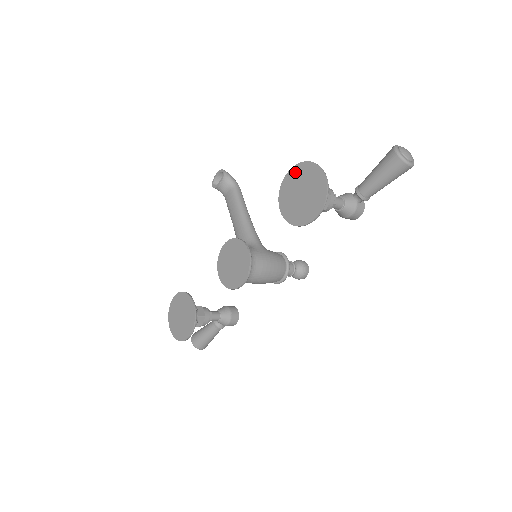
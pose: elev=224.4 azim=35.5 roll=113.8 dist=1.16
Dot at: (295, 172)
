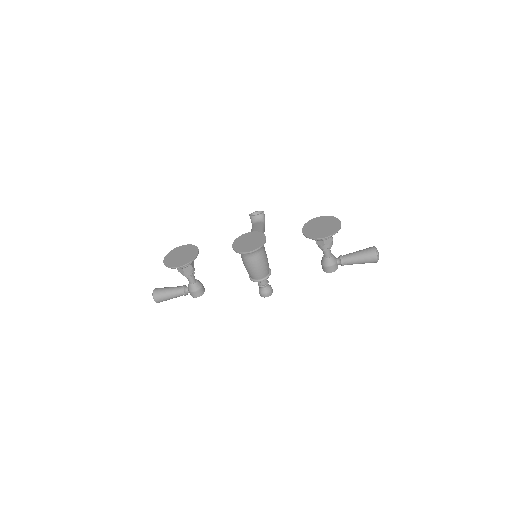
Dot at: (323, 218)
